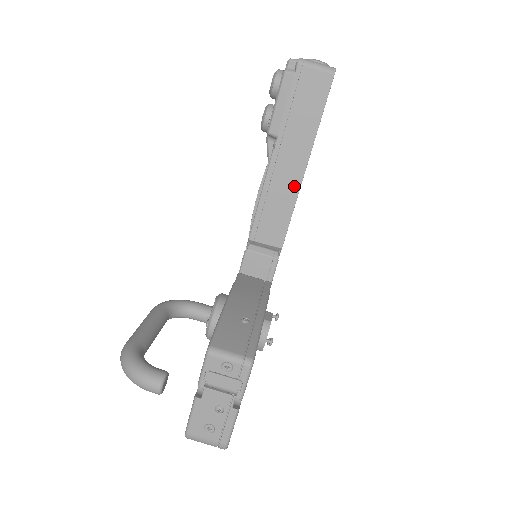
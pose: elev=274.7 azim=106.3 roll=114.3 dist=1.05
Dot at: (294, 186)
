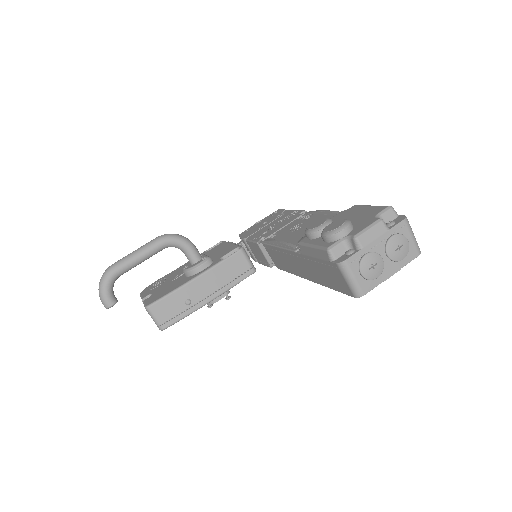
Dot at: (297, 272)
